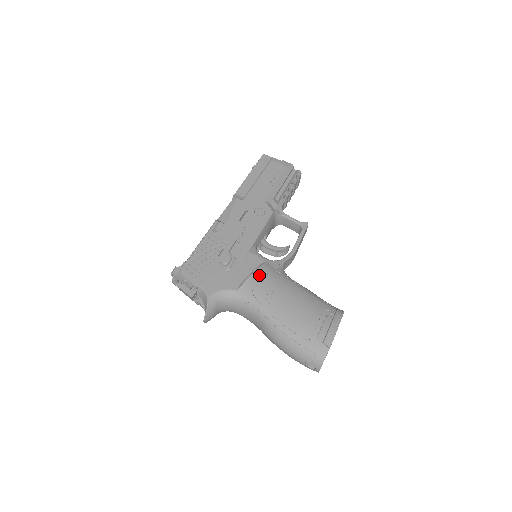
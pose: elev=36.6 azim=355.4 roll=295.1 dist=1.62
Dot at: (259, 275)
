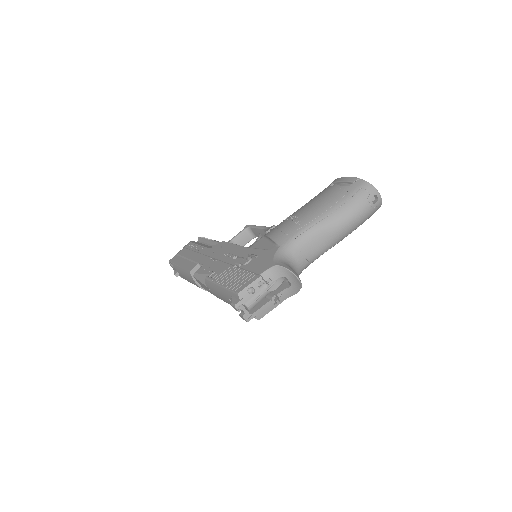
Dot at: (273, 232)
